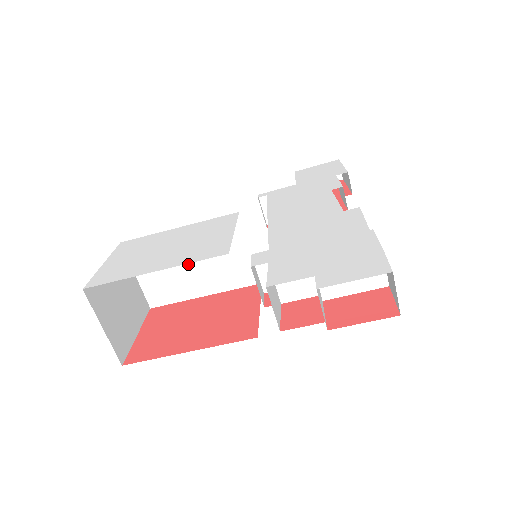
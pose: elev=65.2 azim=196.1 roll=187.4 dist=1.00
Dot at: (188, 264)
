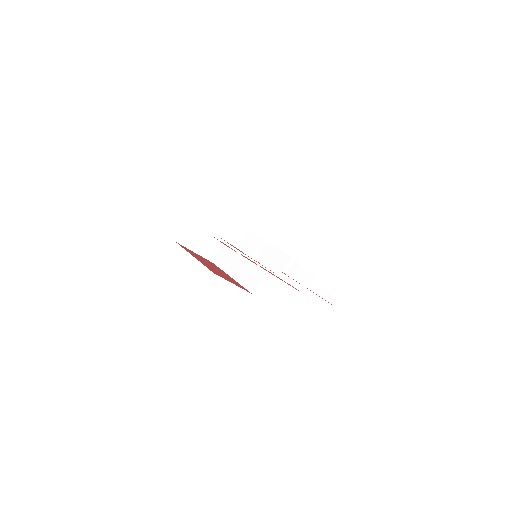
Dot at: (243, 257)
